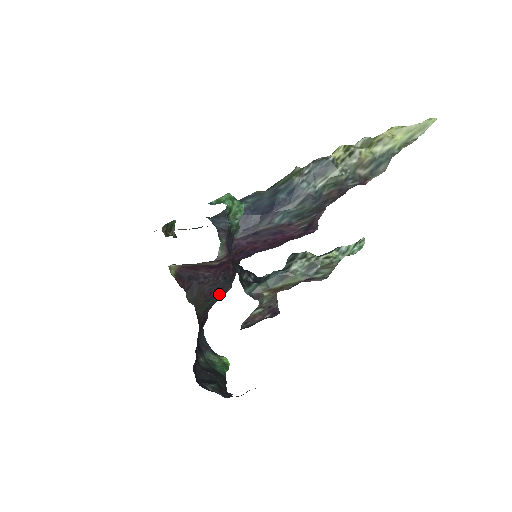
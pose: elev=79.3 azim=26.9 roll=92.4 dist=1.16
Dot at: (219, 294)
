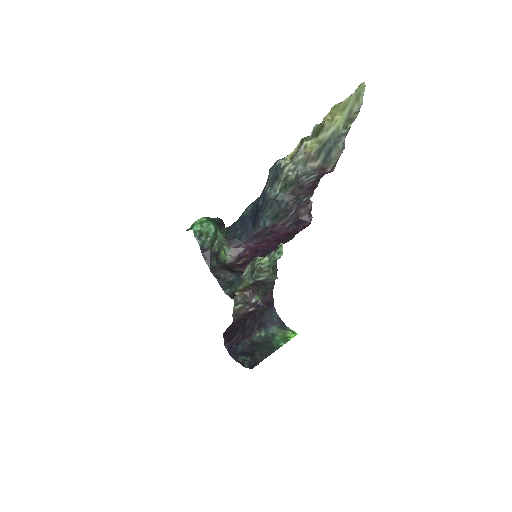
Dot at: (265, 282)
